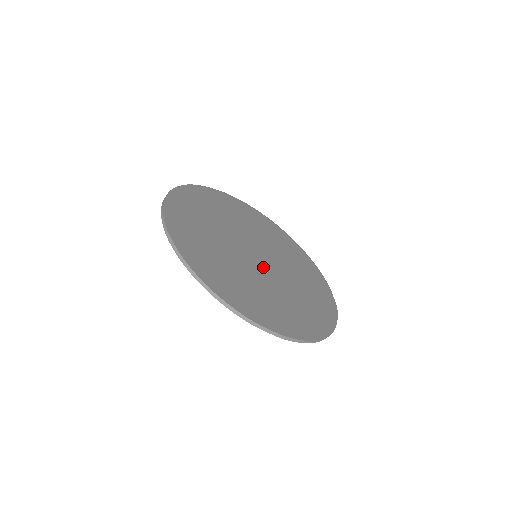
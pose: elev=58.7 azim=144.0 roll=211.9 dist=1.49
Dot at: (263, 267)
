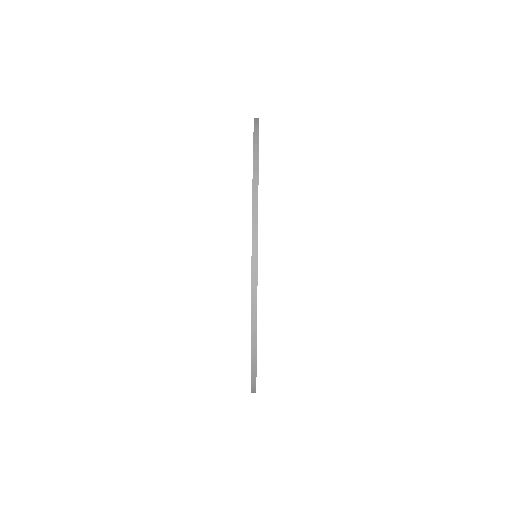
Dot at: occluded
